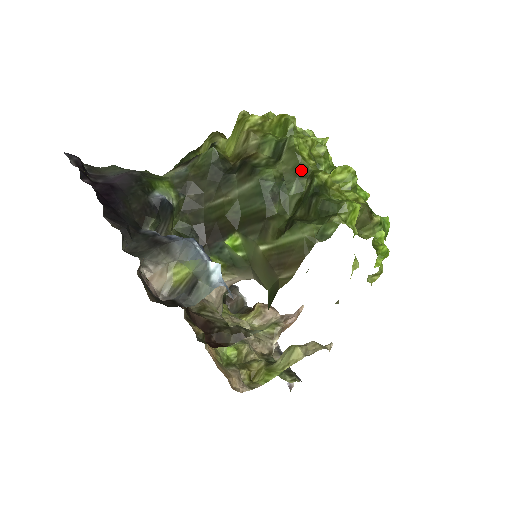
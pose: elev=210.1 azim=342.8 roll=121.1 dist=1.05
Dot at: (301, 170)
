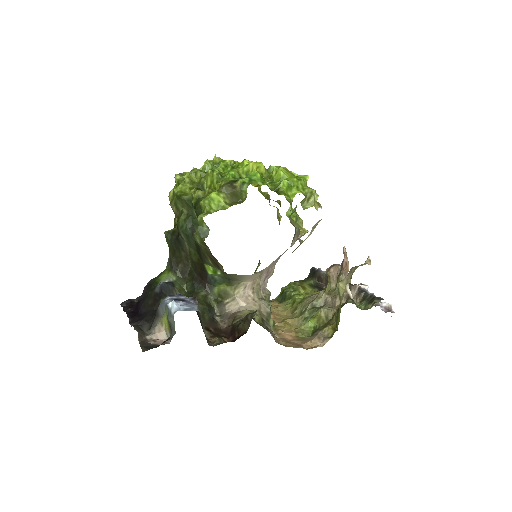
Dot at: (189, 202)
